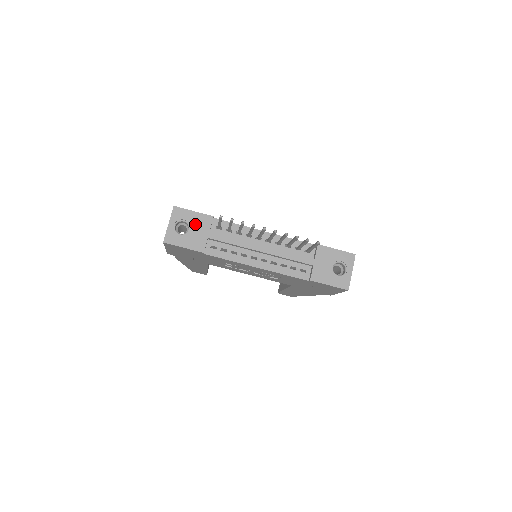
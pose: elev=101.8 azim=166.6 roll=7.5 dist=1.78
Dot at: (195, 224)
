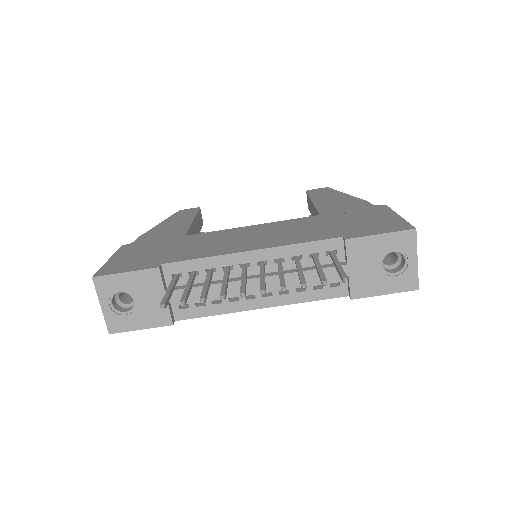
Dot at: (138, 290)
